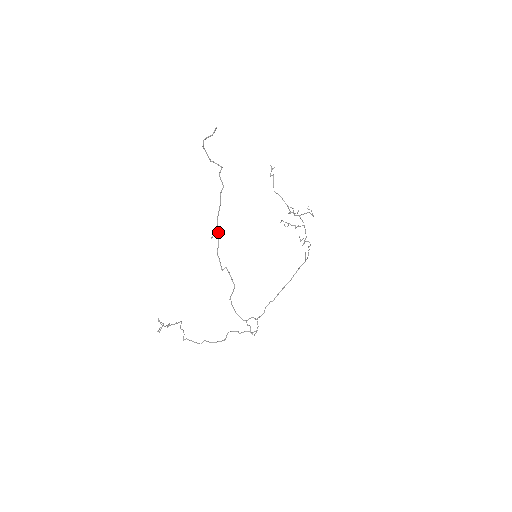
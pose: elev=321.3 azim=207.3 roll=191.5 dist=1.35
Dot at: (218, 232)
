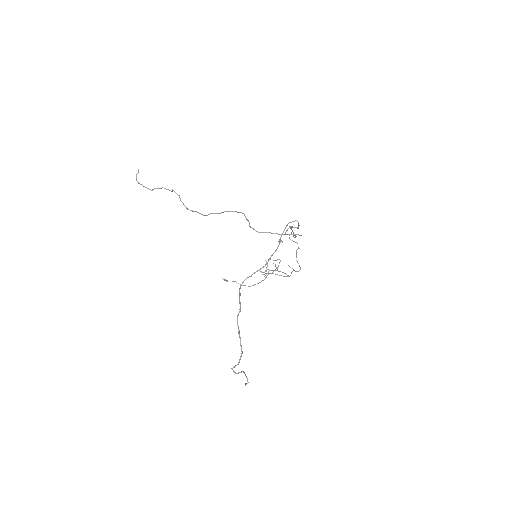
Dot at: occluded
